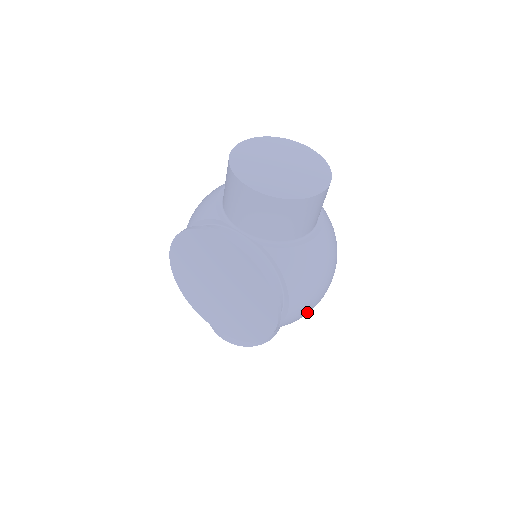
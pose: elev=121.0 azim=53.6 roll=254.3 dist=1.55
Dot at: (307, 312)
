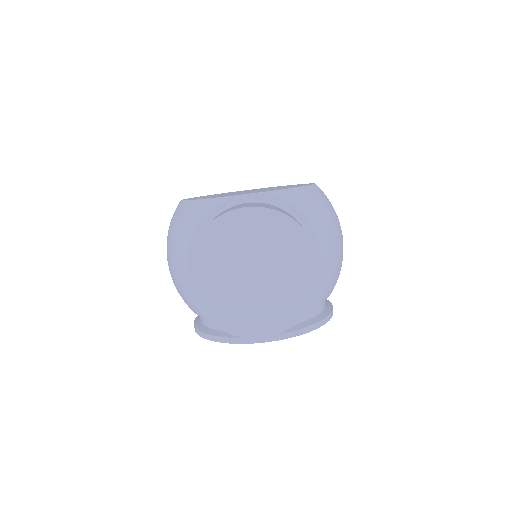
Dot at: occluded
